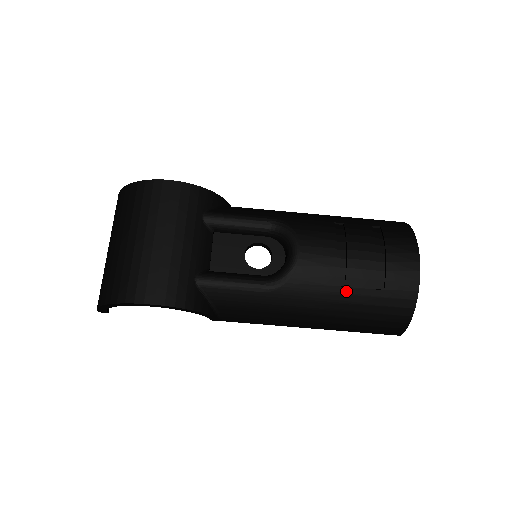
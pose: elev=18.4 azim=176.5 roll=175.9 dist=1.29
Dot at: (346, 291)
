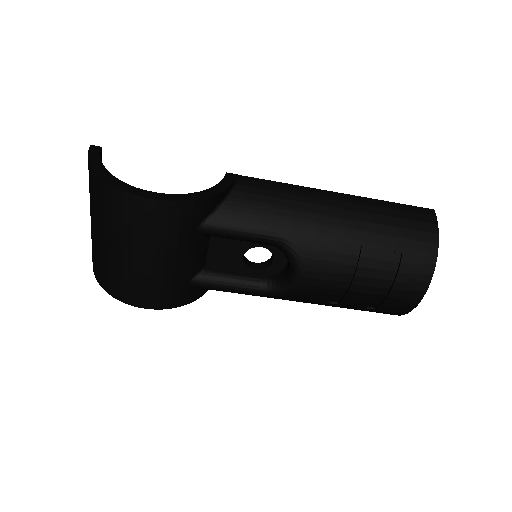
Dot at: (338, 305)
